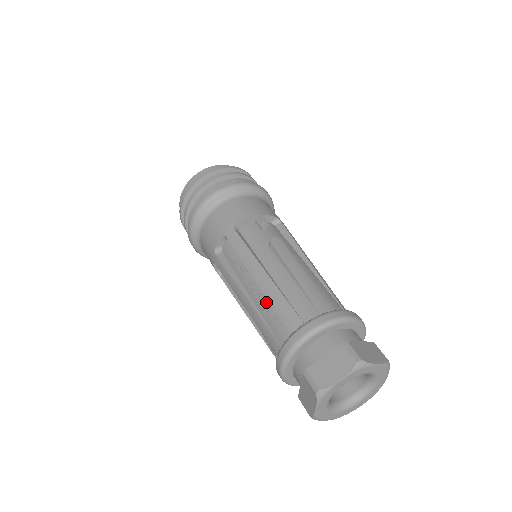
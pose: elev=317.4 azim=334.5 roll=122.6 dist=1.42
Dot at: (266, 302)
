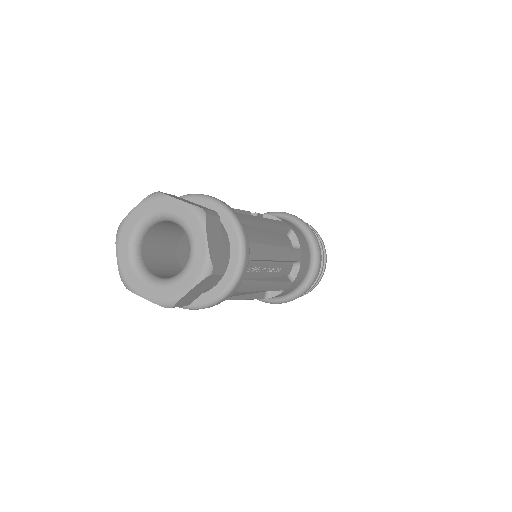
Dot at: occluded
